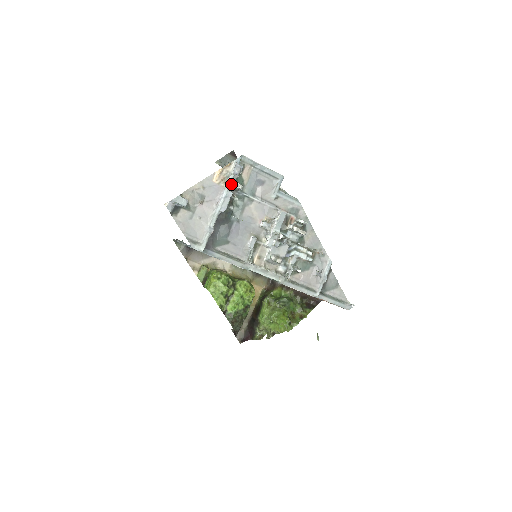
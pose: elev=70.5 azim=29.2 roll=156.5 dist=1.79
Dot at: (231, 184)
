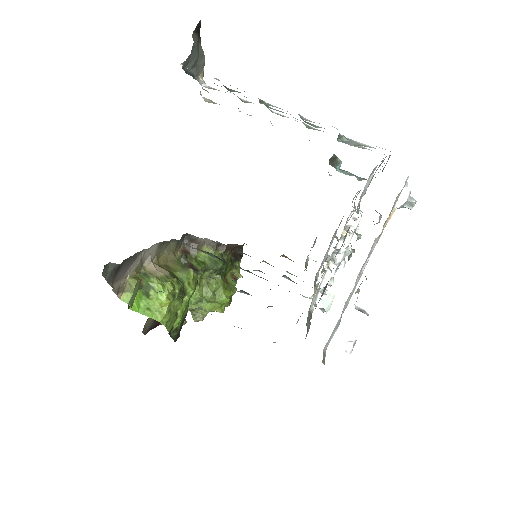
Dot at: occluded
